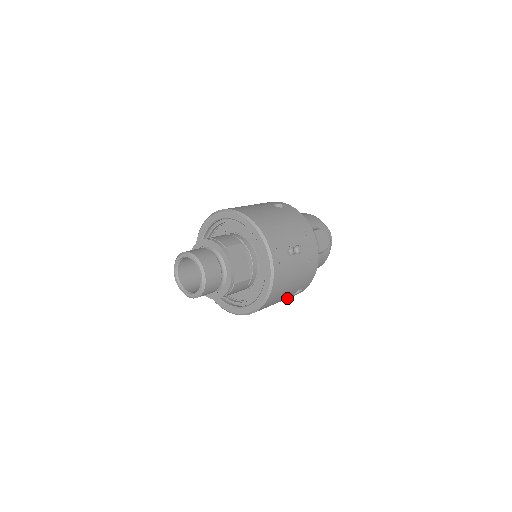
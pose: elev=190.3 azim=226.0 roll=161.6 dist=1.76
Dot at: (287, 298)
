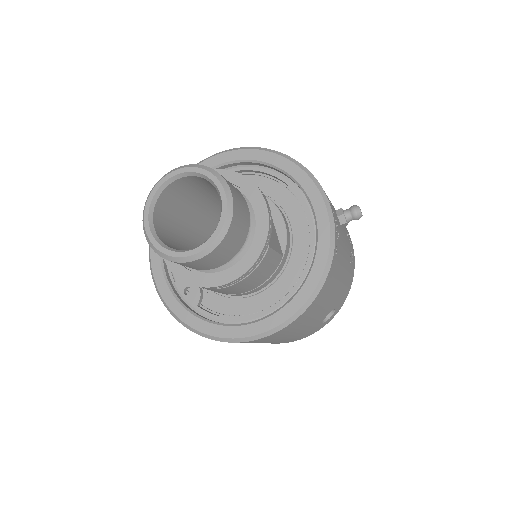
Dot at: (312, 327)
